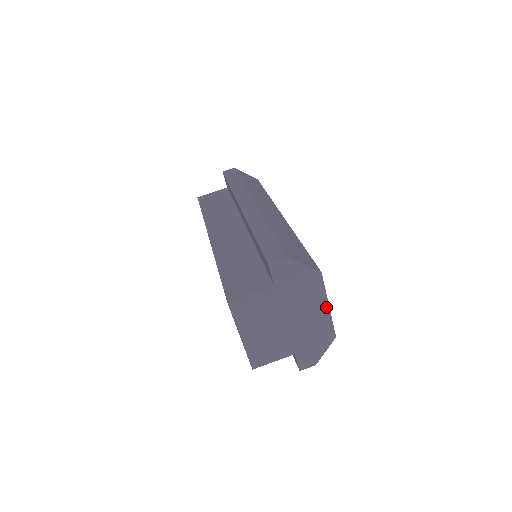
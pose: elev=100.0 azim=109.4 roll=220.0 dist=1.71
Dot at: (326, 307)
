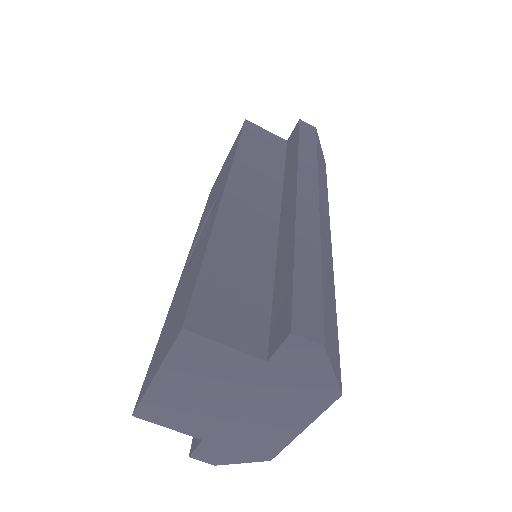
Dot at: (299, 428)
